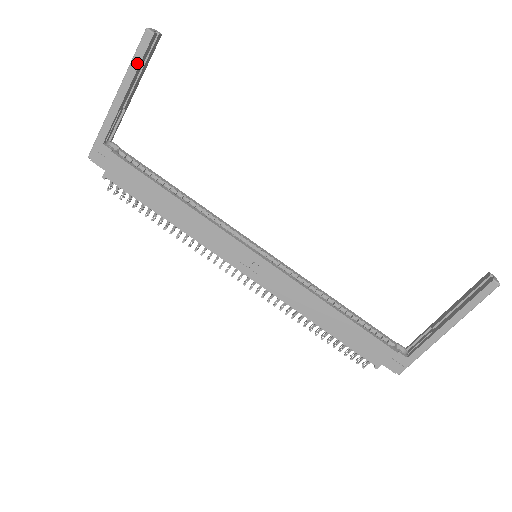
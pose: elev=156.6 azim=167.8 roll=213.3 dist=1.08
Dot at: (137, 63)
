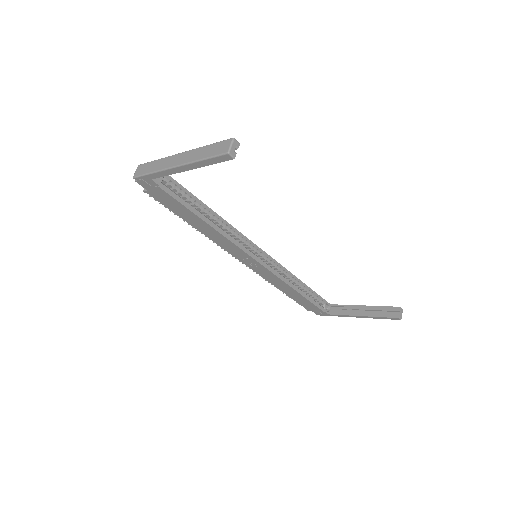
Dot at: (208, 163)
